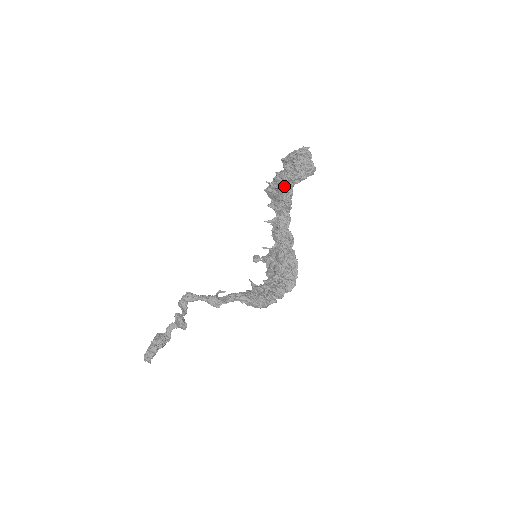
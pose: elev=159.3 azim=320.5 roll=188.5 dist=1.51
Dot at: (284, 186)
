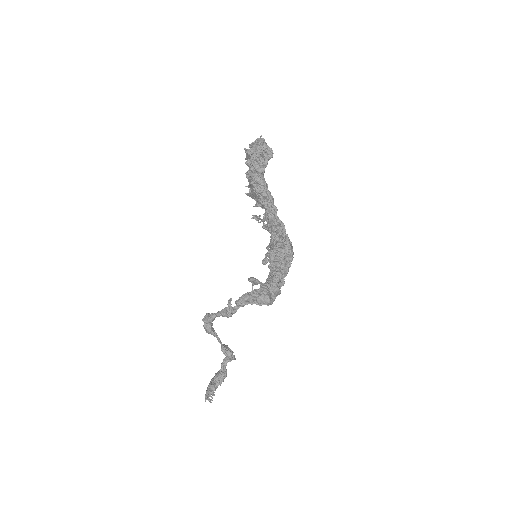
Dot at: (254, 180)
